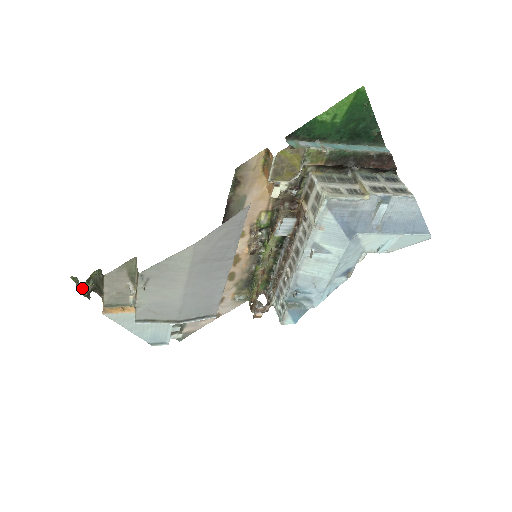
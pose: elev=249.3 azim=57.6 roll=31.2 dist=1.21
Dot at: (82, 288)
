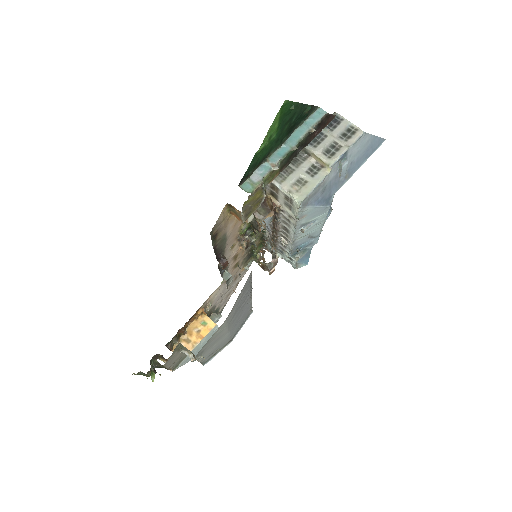
Dot at: (152, 381)
